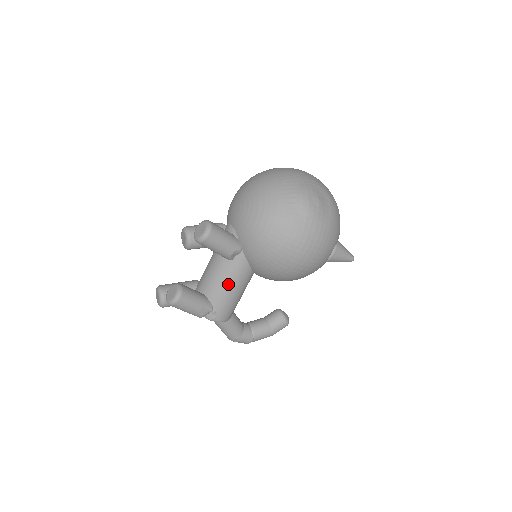
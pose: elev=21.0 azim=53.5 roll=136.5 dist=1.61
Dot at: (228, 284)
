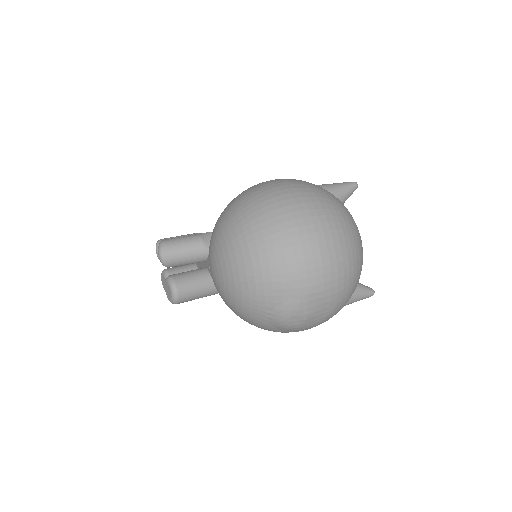
Dot at: occluded
